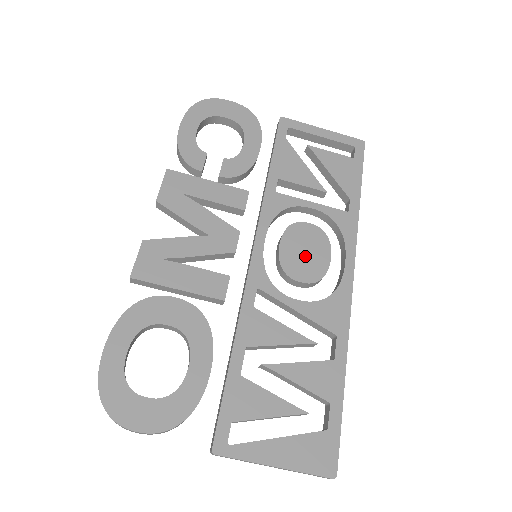
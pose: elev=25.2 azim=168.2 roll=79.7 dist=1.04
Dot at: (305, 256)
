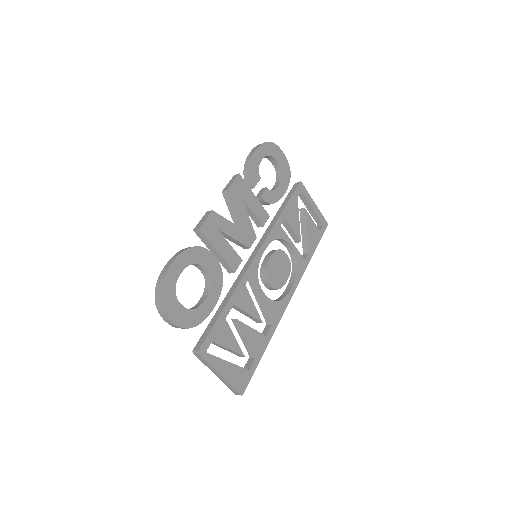
Dot at: (278, 272)
